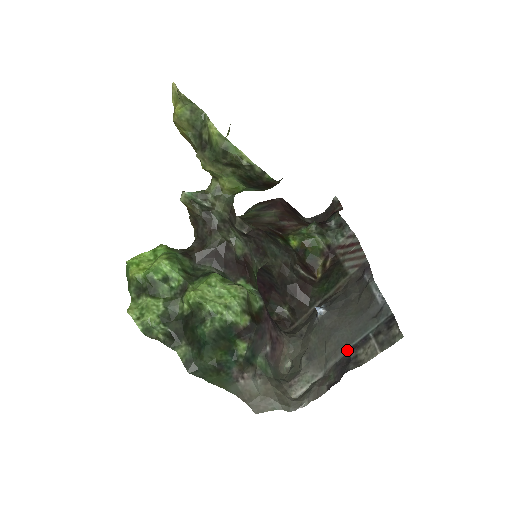
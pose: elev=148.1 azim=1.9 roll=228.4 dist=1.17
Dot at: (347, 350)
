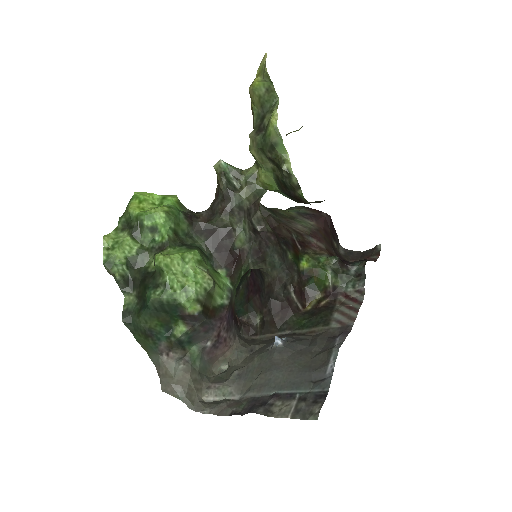
Dot at: (270, 393)
